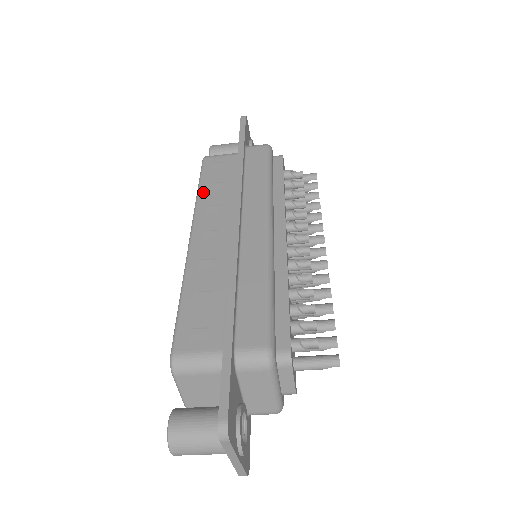
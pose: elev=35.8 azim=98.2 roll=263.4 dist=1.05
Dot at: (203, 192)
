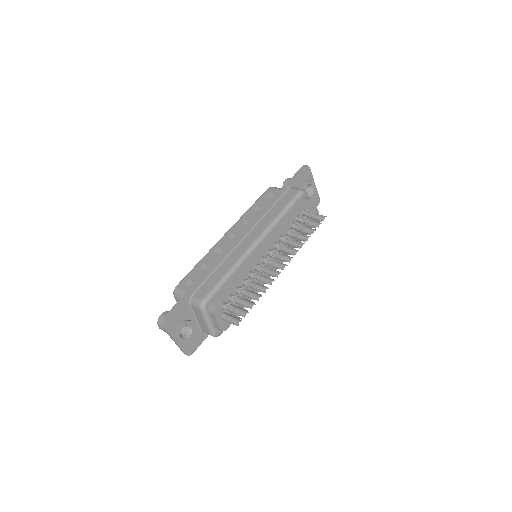
Dot at: (250, 210)
